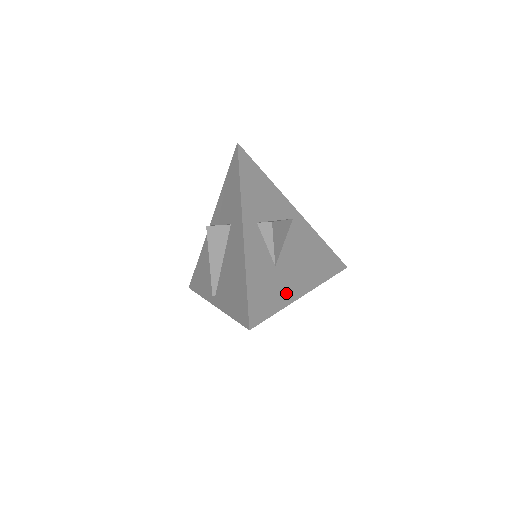
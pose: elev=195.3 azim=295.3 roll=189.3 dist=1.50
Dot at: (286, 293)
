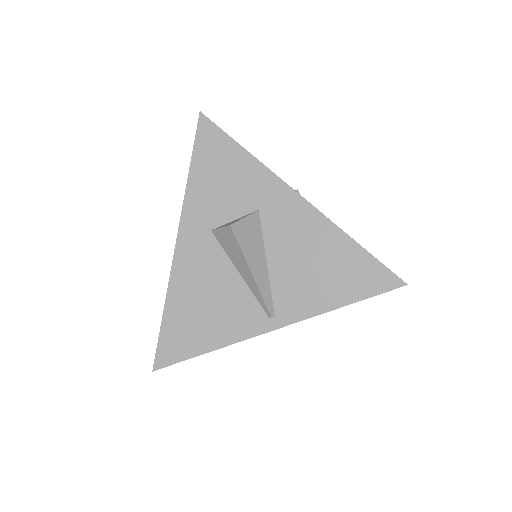
Dot at: occluded
